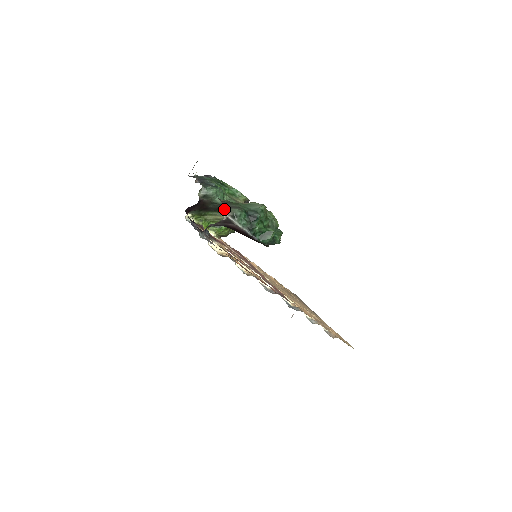
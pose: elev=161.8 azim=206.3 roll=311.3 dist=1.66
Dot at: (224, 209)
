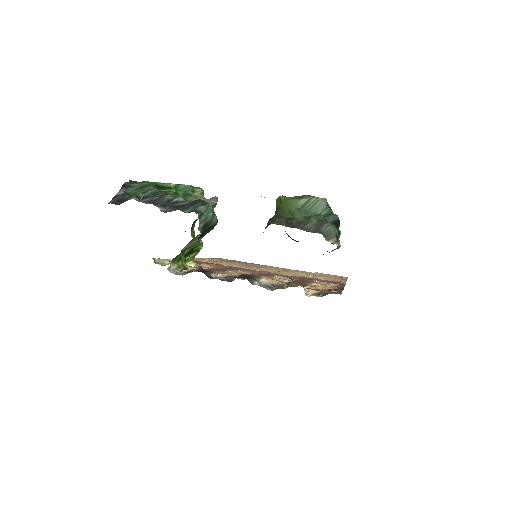
Dot at: occluded
